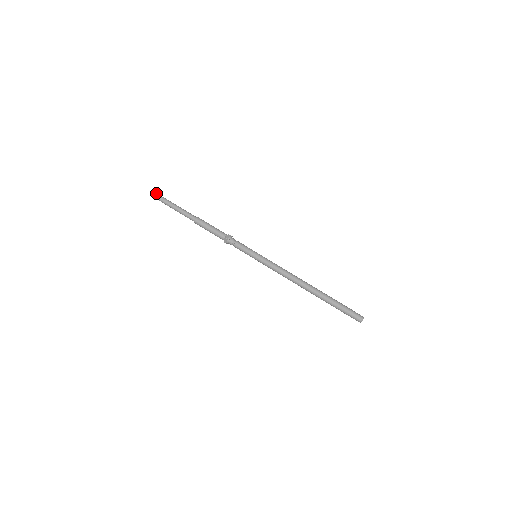
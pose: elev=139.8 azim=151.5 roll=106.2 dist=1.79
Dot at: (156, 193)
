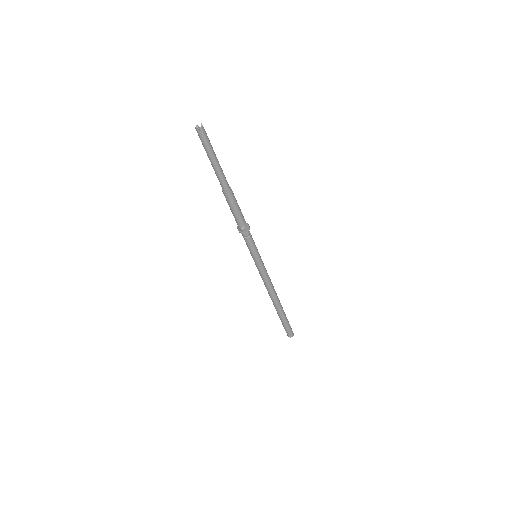
Dot at: (203, 127)
